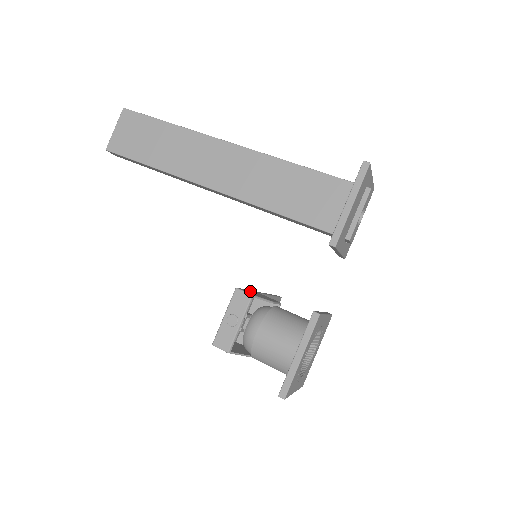
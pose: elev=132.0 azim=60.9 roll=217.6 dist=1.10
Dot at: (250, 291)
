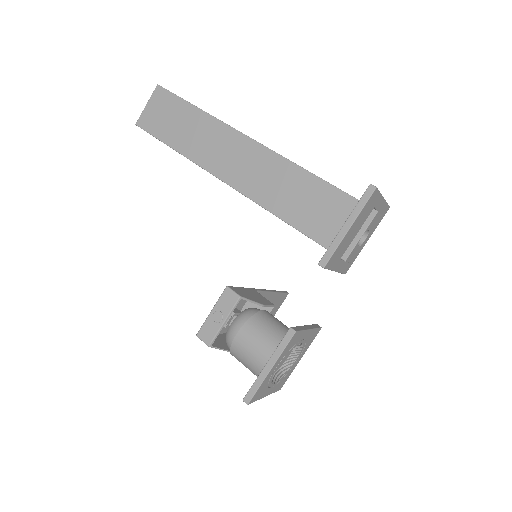
Dot at: (243, 290)
